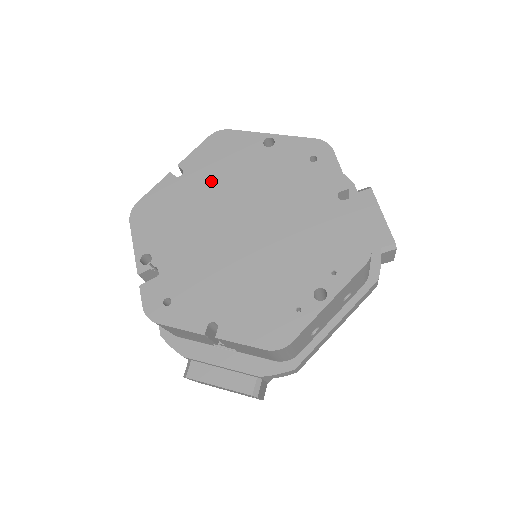
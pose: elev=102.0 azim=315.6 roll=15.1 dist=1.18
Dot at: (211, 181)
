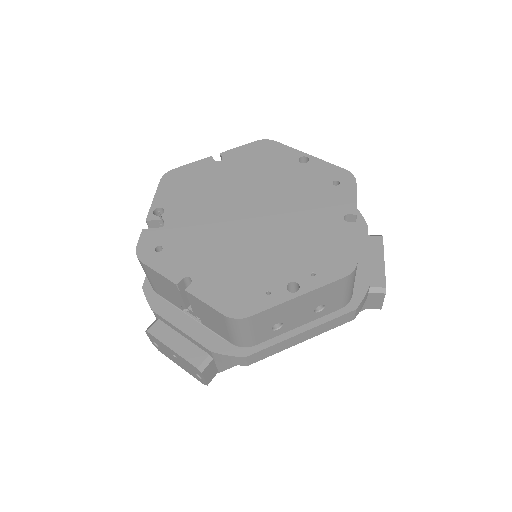
Dot at: (242, 173)
